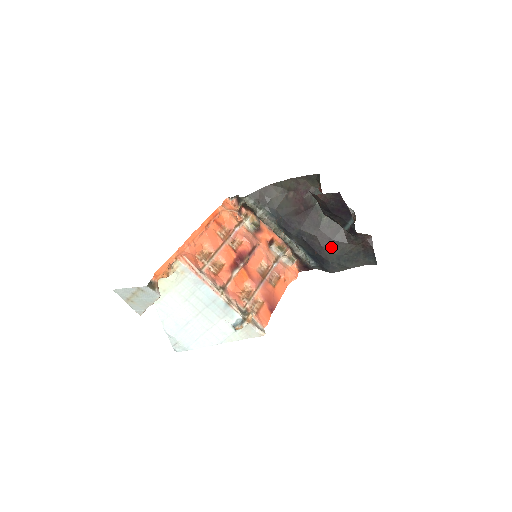
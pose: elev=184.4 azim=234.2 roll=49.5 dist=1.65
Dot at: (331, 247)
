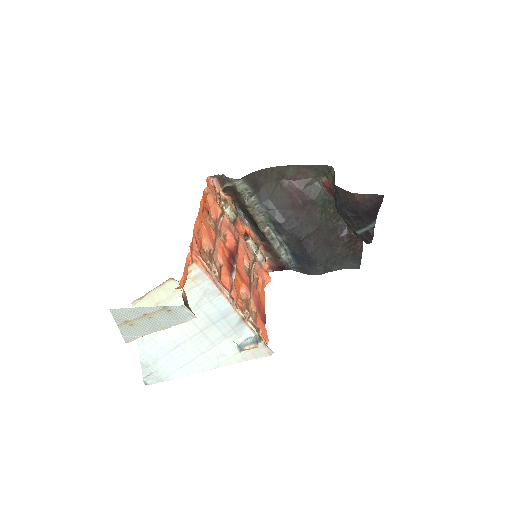
Dot at: (324, 248)
